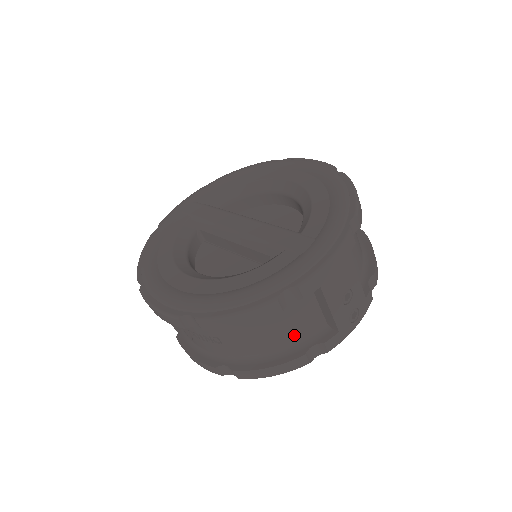
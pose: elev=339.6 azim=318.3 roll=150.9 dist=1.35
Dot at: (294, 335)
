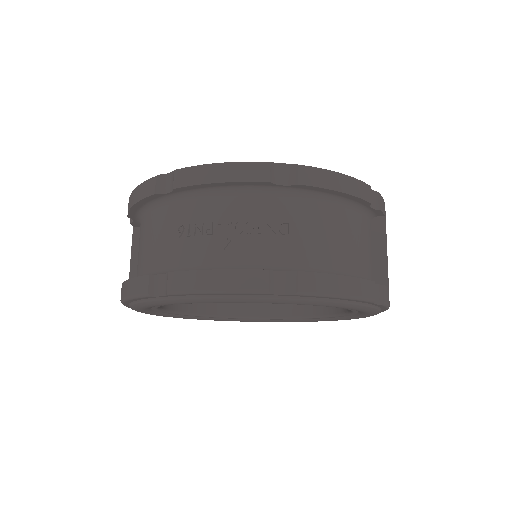
Dot at: (359, 262)
